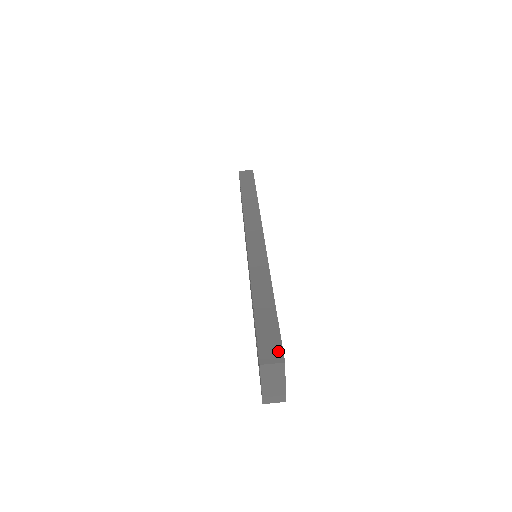
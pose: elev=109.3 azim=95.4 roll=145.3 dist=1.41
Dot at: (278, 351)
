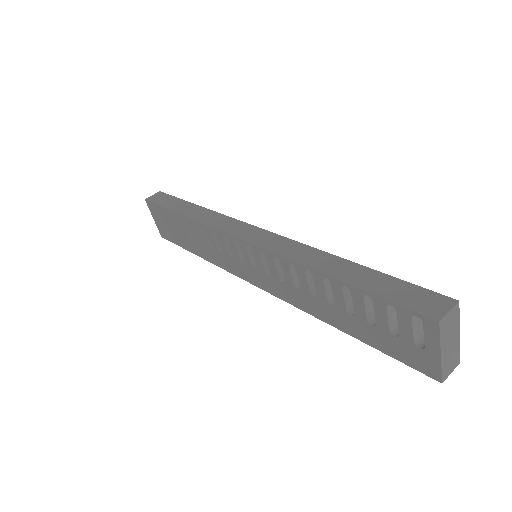
Dot at: (435, 297)
